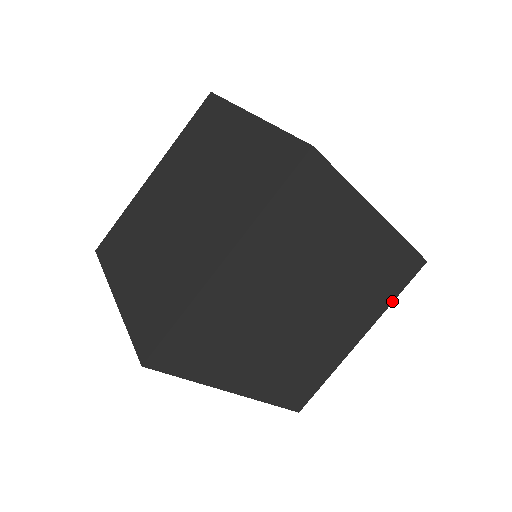
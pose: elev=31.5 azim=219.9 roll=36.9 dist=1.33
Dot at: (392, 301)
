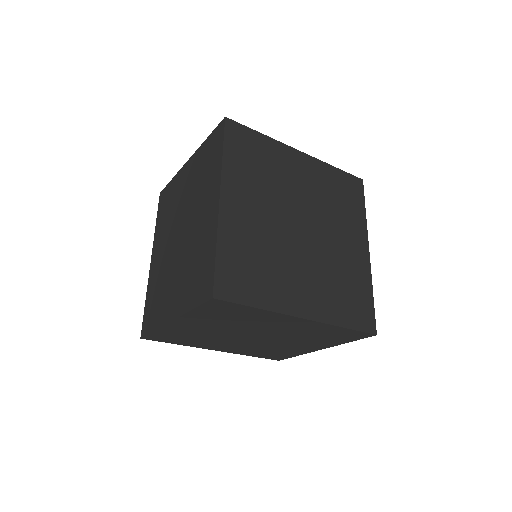
Dot at: (365, 215)
